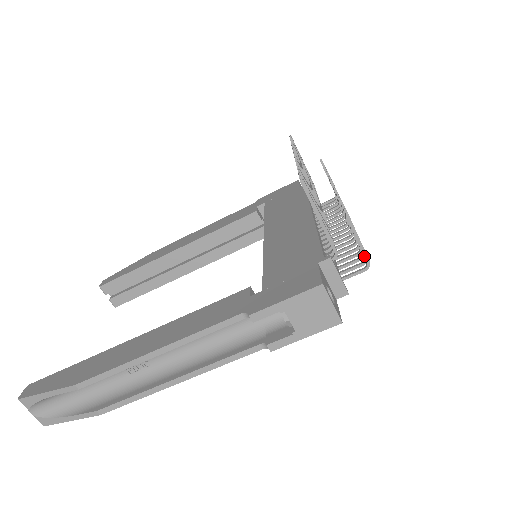
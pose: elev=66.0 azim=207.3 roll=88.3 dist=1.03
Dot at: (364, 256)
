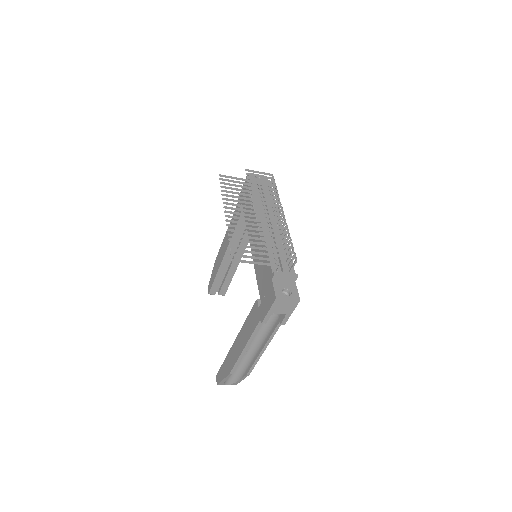
Dot at: occluded
